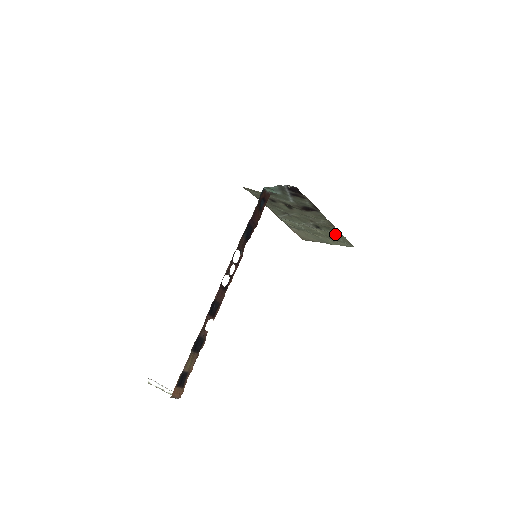
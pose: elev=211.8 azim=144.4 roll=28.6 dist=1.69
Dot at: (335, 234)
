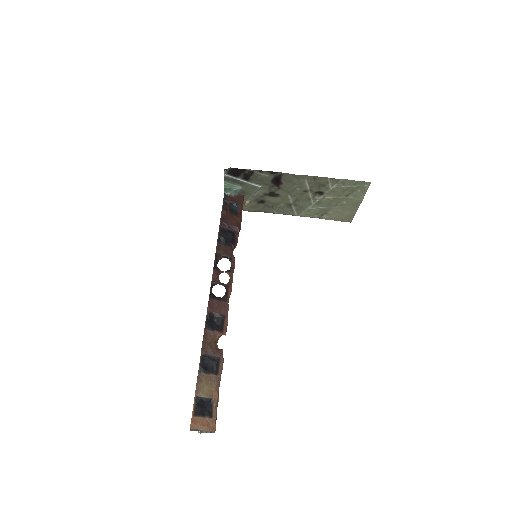
Dot at: (337, 185)
